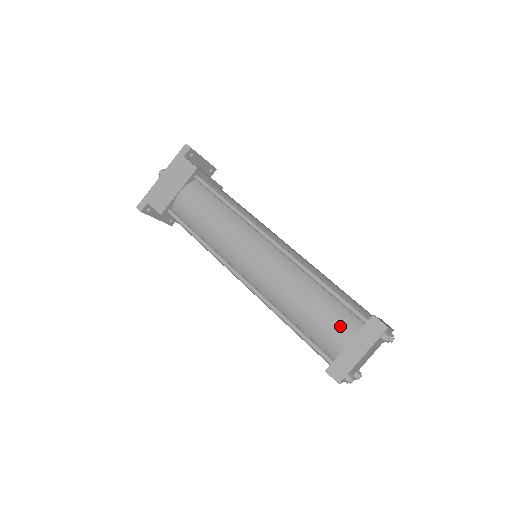
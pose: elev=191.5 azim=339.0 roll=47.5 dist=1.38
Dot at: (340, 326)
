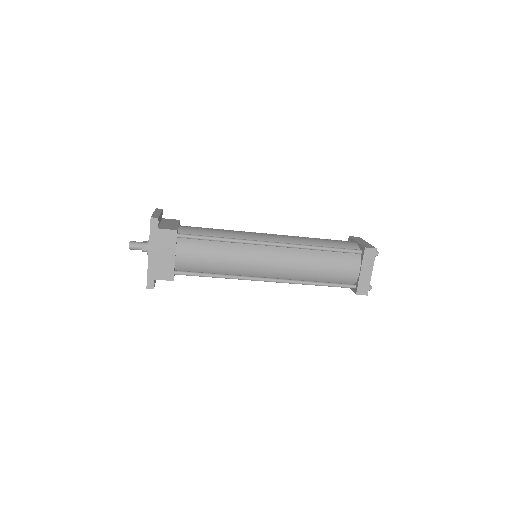
Dot at: (349, 266)
